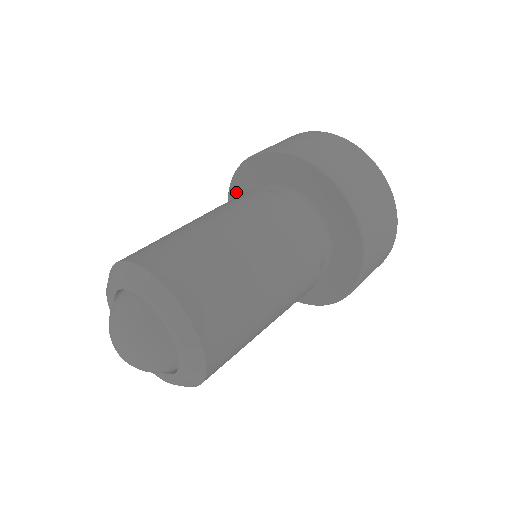
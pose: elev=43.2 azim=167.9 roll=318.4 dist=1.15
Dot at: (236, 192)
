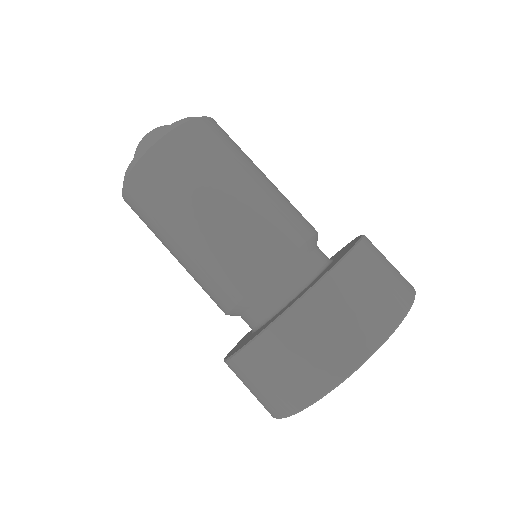
Dot at: occluded
